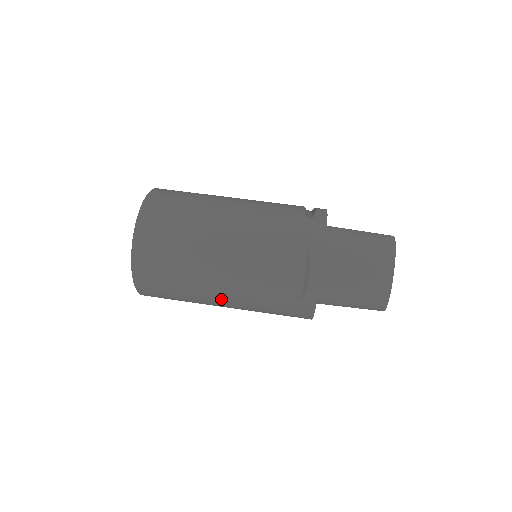
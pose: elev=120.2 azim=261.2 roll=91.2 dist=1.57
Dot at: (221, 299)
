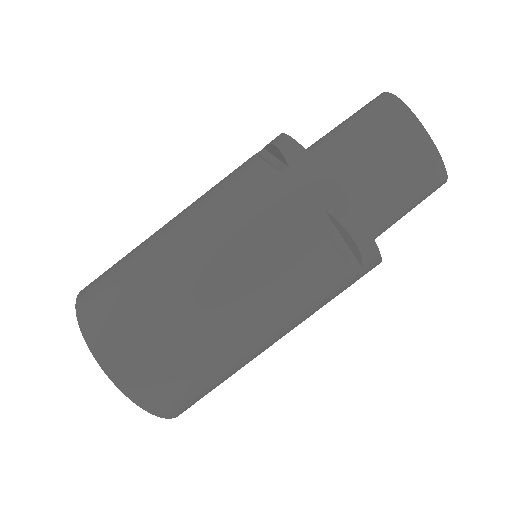
Dot at: (273, 342)
